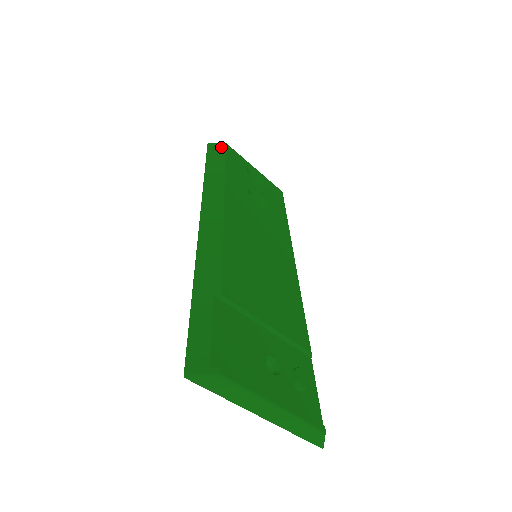
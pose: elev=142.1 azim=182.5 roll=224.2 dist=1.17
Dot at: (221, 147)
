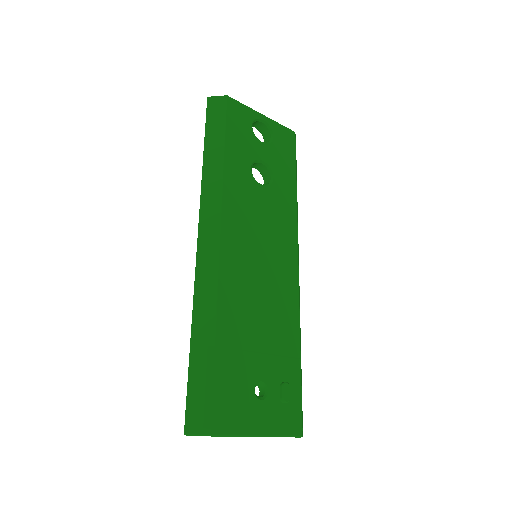
Dot at: (222, 105)
